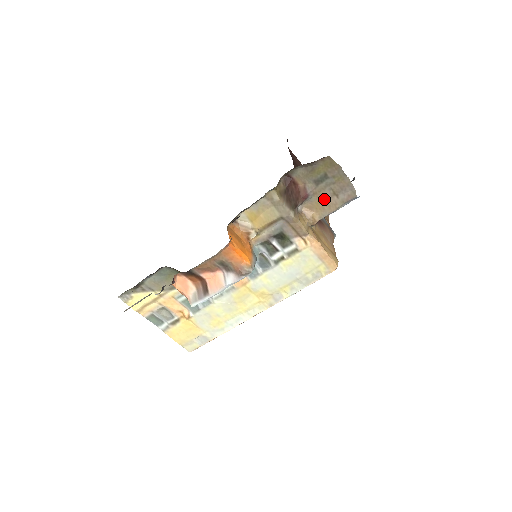
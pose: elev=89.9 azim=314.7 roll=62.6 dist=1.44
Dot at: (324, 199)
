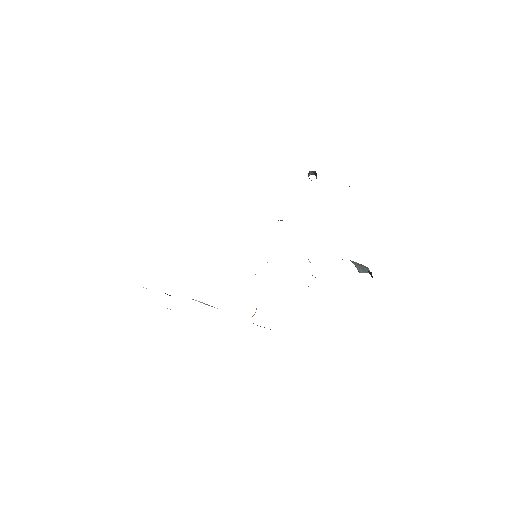
Dot at: occluded
